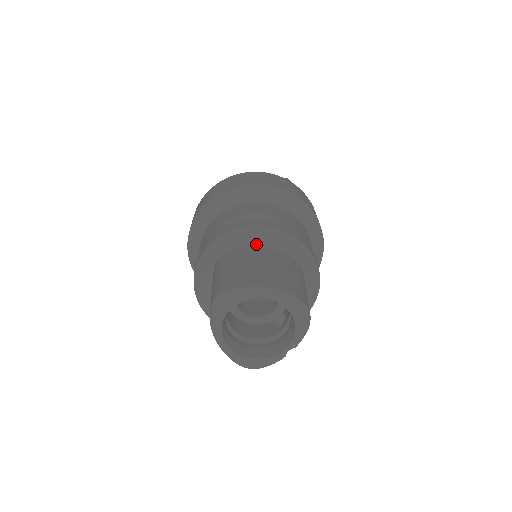
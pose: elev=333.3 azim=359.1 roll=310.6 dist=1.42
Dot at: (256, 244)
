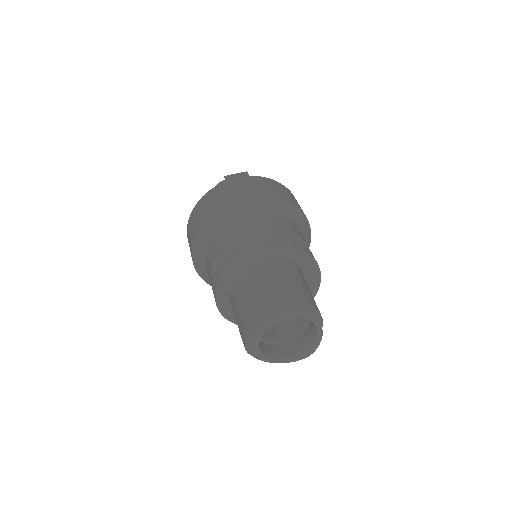
Dot at: (241, 275)
